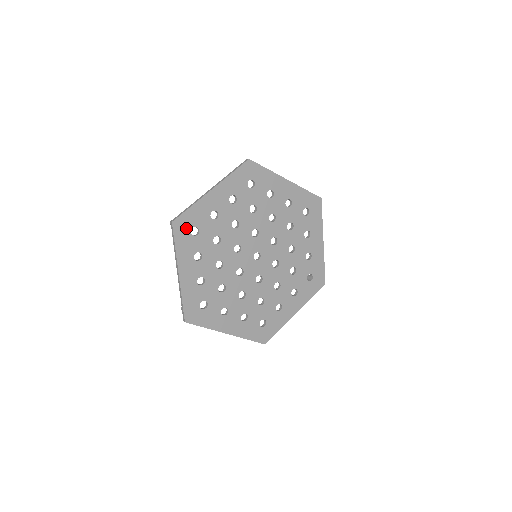
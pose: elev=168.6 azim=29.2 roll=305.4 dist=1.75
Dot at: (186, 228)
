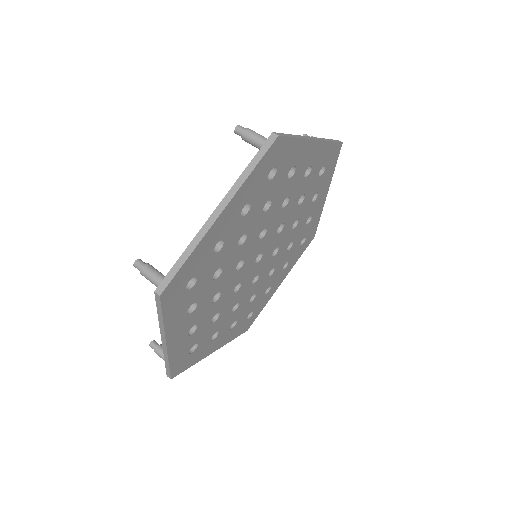
Dot at: (179, 289)
